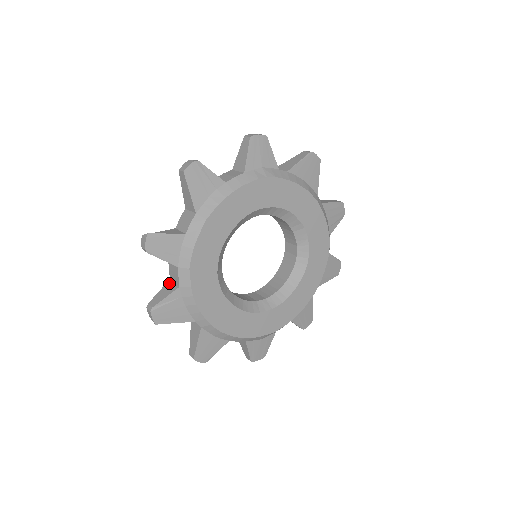
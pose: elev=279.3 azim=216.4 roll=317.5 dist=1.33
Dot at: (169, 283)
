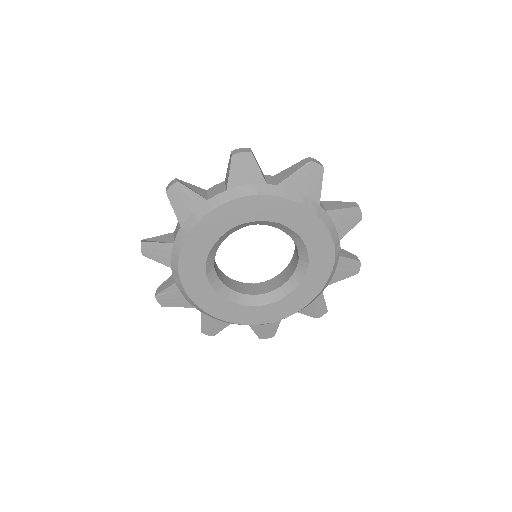
Dot at: occluded
